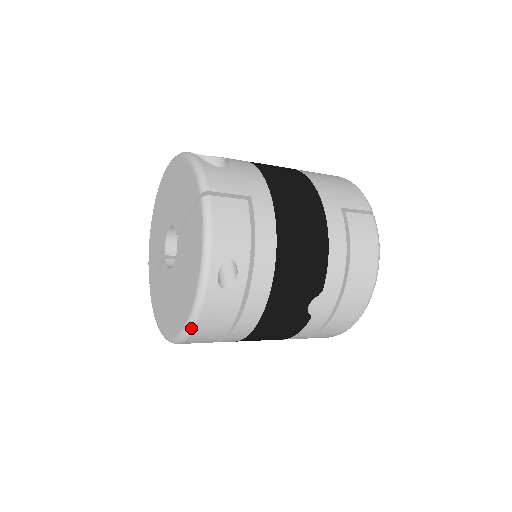
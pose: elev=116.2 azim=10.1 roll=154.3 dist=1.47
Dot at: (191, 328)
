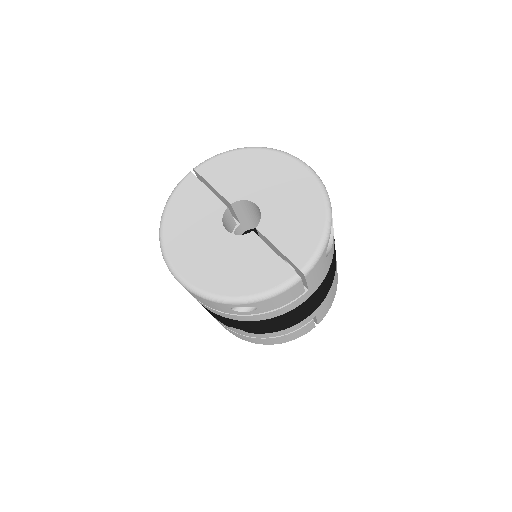
Dot at: (188, 289)
